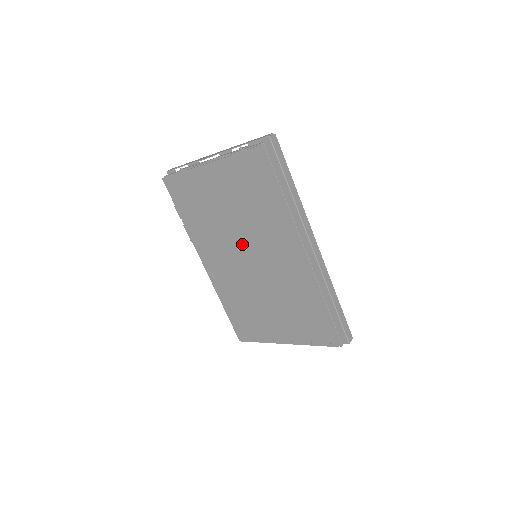
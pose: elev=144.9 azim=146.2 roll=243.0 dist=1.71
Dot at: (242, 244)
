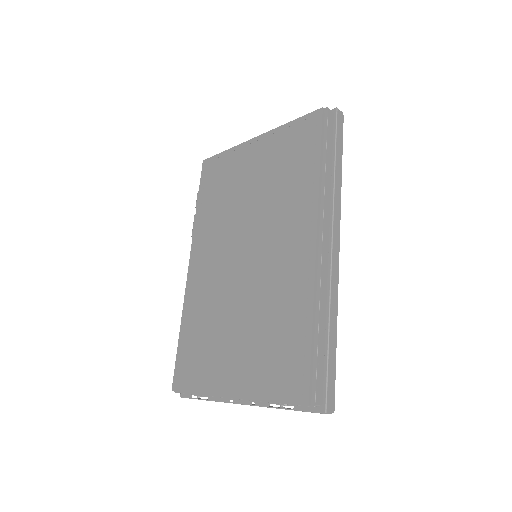
Dot at: (248, 232)
